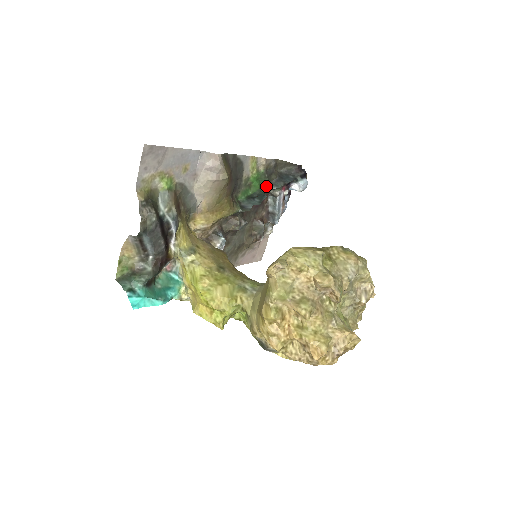
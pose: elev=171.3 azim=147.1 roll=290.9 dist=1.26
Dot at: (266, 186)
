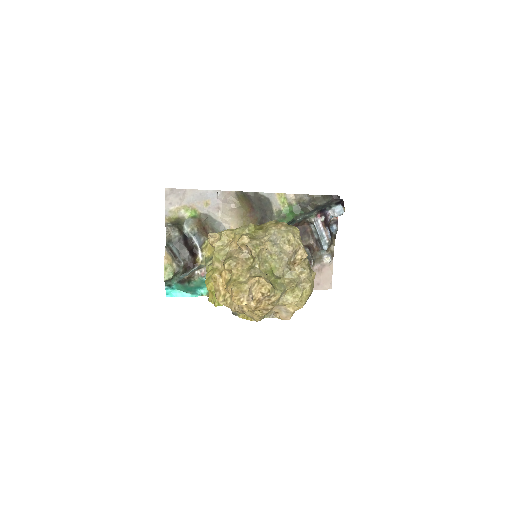
Dot at: (300, 216)
